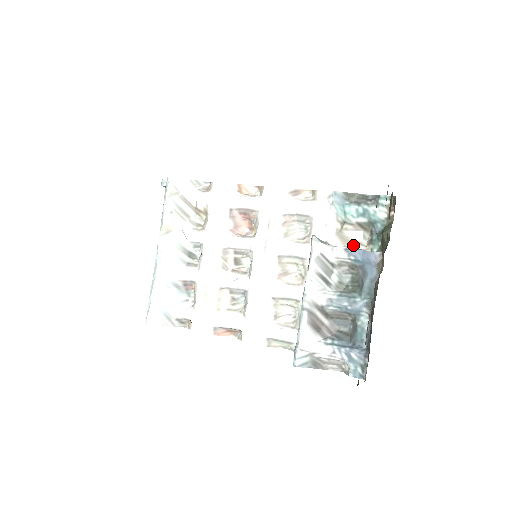
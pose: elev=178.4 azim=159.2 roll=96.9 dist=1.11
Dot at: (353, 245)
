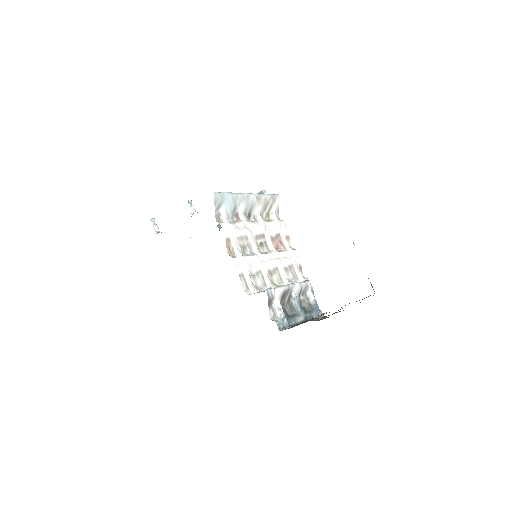
Dot at: occluded
